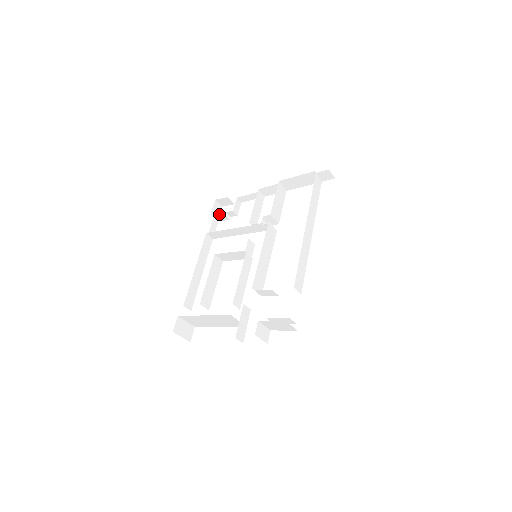
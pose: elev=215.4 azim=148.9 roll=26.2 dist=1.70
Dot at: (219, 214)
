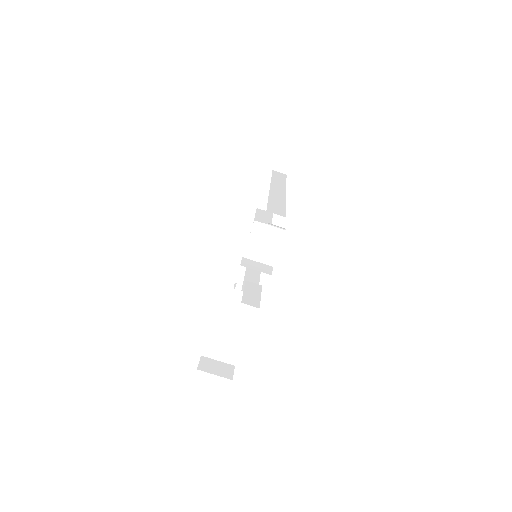
Dot at: occluded
